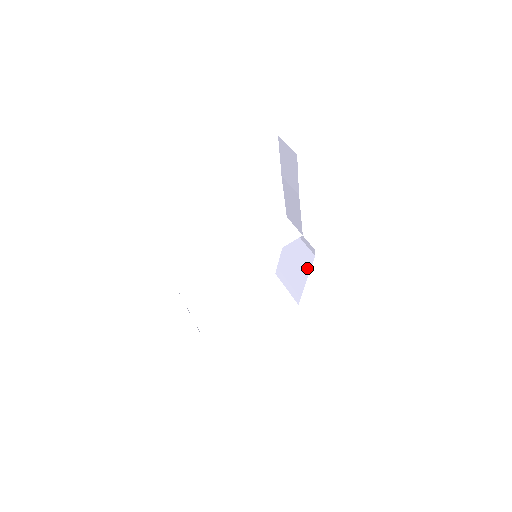
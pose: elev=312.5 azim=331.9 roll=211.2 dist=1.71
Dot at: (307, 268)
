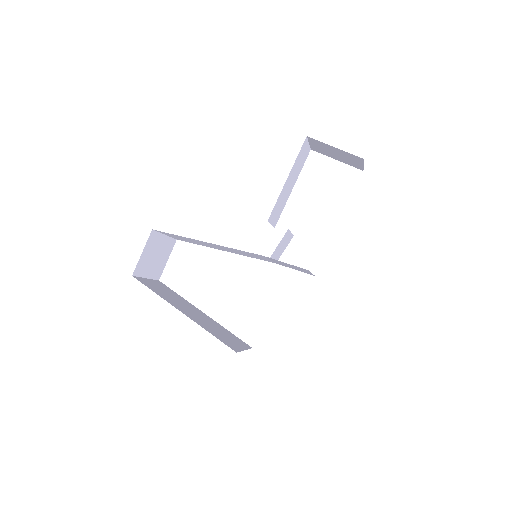
Dot at: occluded
